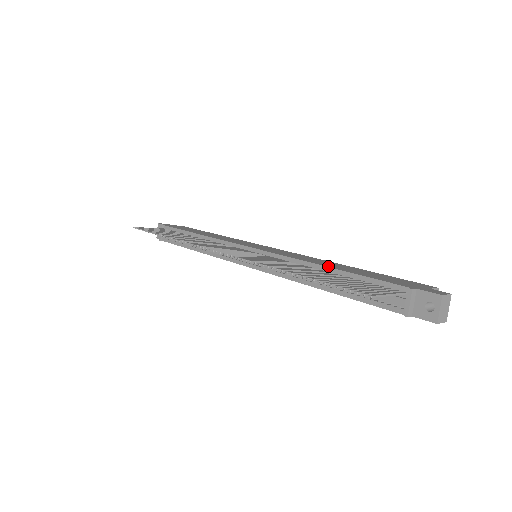
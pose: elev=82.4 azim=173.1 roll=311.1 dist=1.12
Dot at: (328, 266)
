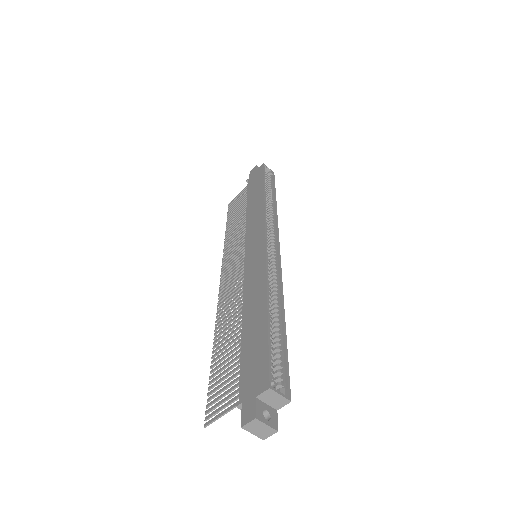
Dot at: (243, 321)
